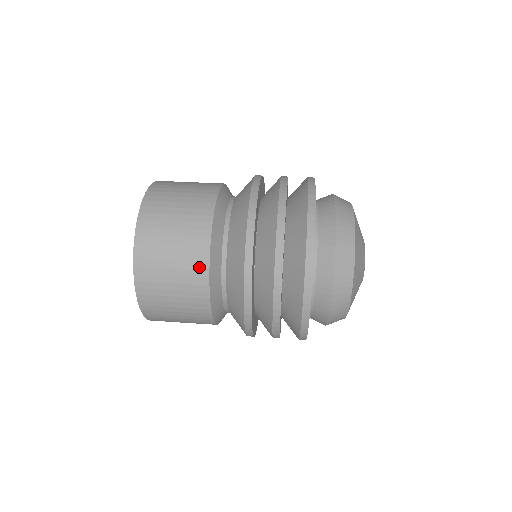
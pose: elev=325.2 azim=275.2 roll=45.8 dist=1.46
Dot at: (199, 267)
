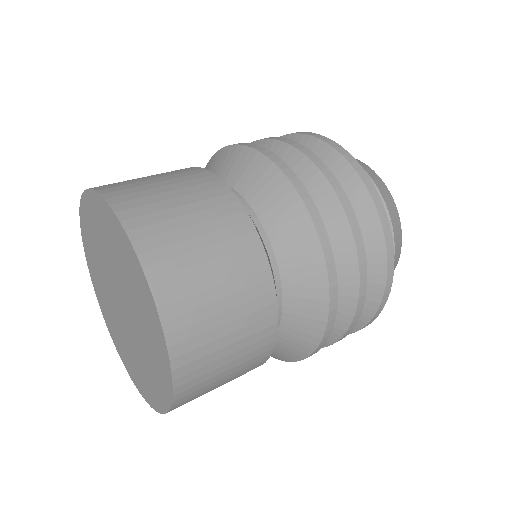
Dot at: (255, 367)
